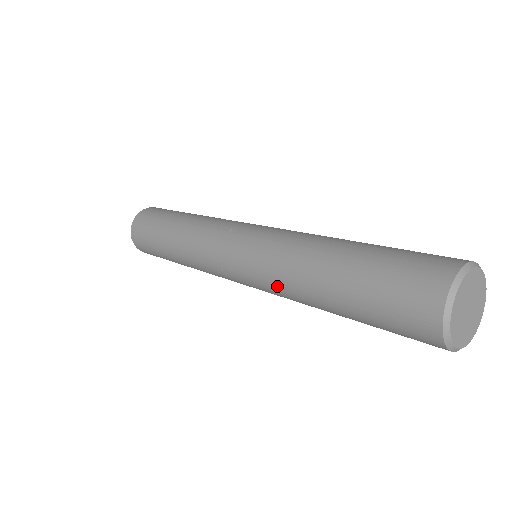
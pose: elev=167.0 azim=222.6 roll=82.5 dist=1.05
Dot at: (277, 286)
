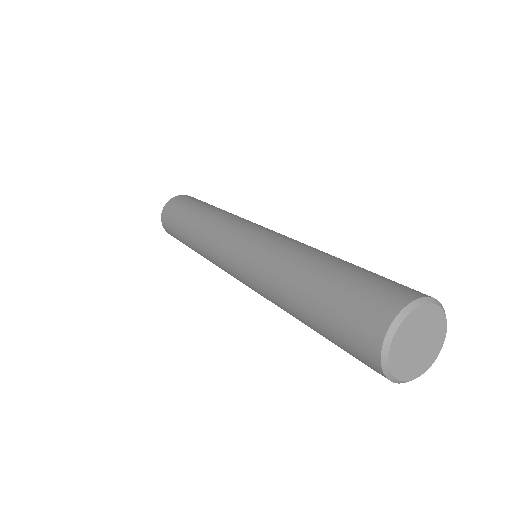
Dot at: (260, 287)
